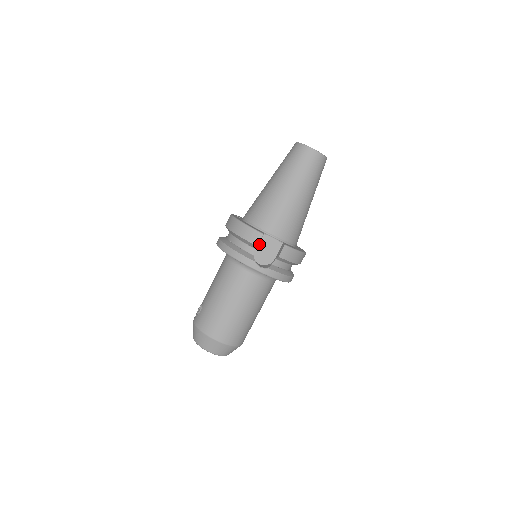
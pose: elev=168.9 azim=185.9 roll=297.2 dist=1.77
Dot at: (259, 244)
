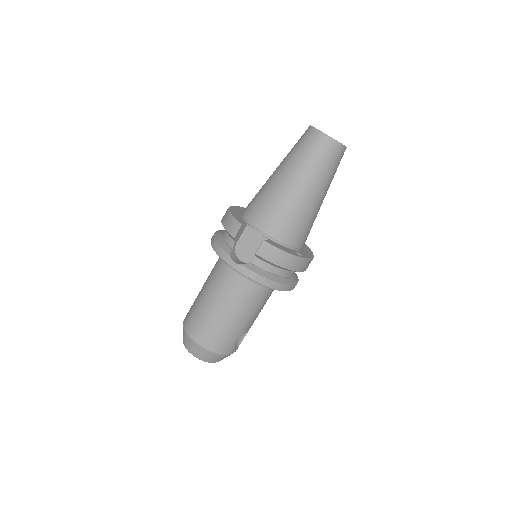
Dot at: (242, 237)
